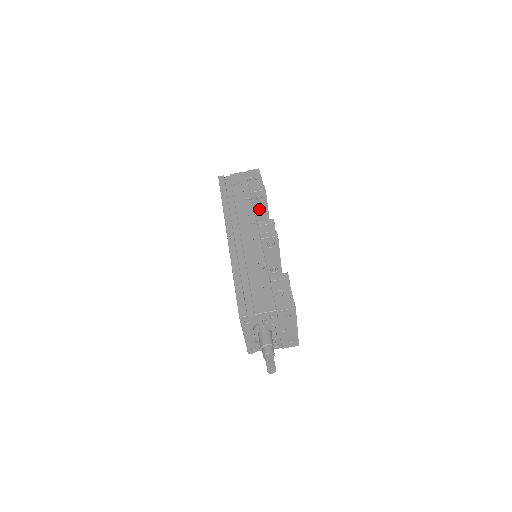
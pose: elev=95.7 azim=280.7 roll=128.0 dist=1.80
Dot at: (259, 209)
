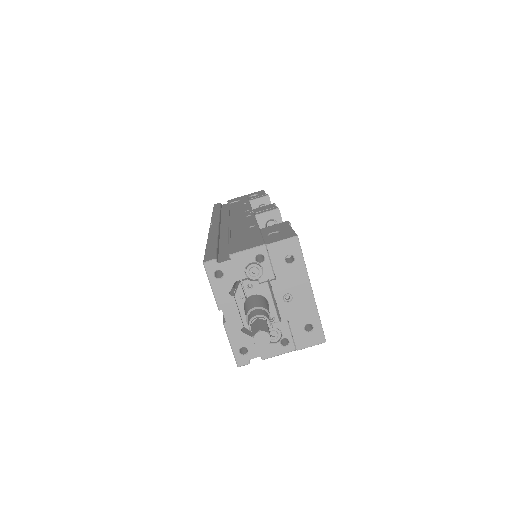
Dot at: occluded
